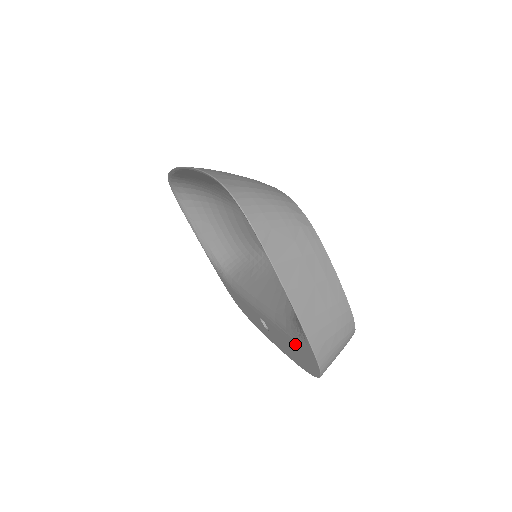
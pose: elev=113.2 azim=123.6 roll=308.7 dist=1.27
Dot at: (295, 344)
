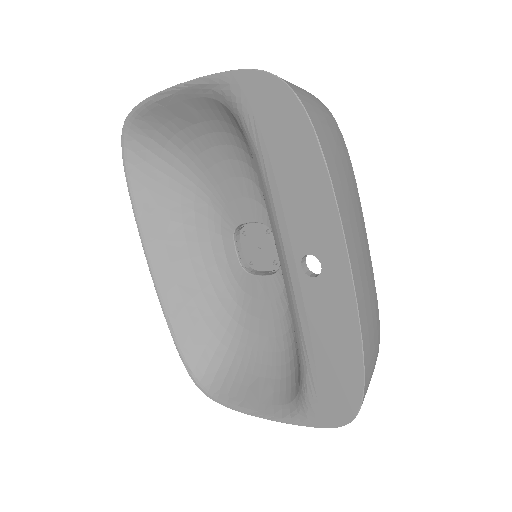
Dot at: (265, 135)
